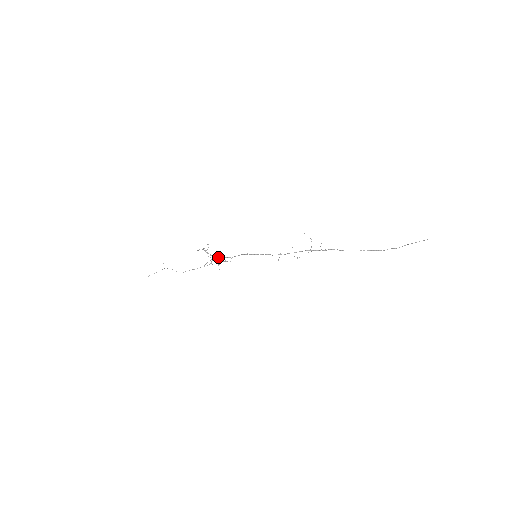
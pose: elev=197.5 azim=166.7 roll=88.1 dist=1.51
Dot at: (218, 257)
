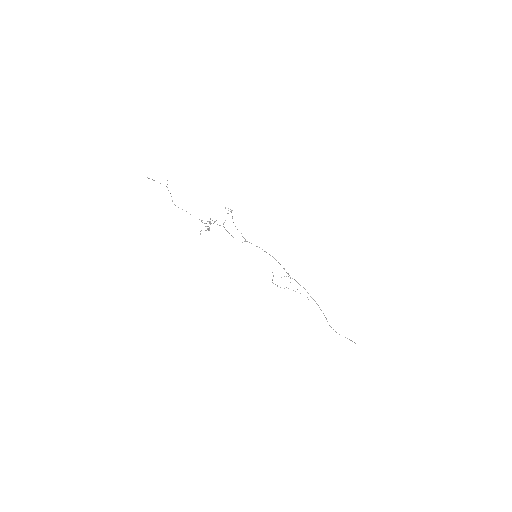
Dot at: (210, 223)
